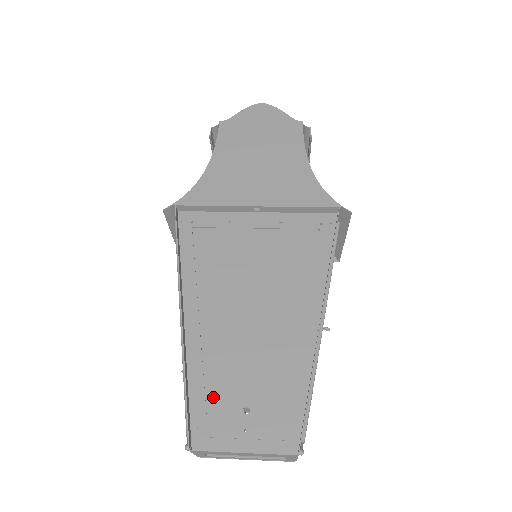
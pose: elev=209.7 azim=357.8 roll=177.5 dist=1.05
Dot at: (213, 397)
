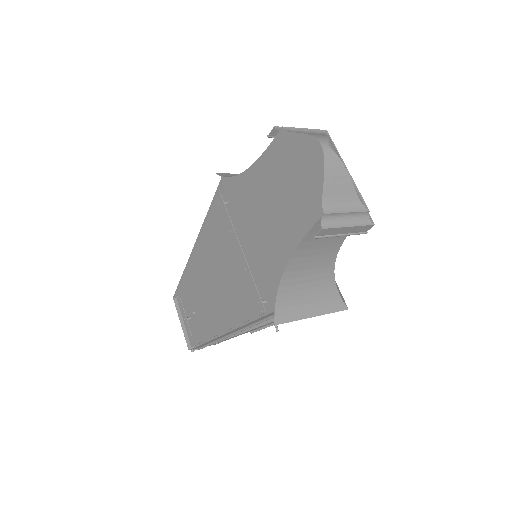
Dot at: (191, 293)
